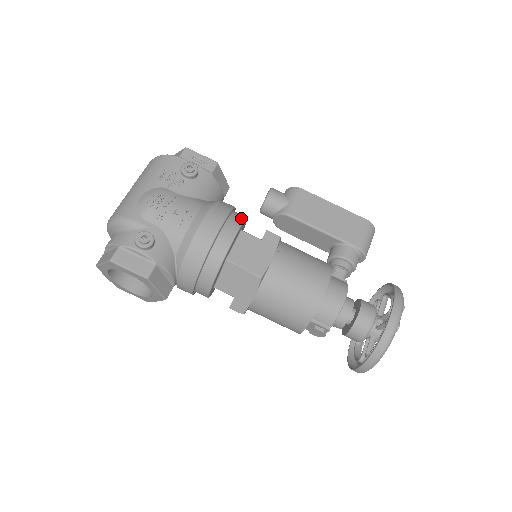
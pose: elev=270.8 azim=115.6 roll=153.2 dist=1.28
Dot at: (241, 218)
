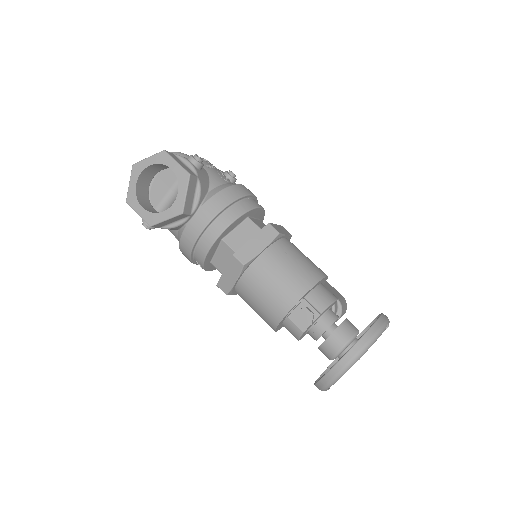
Dot at: occluded
